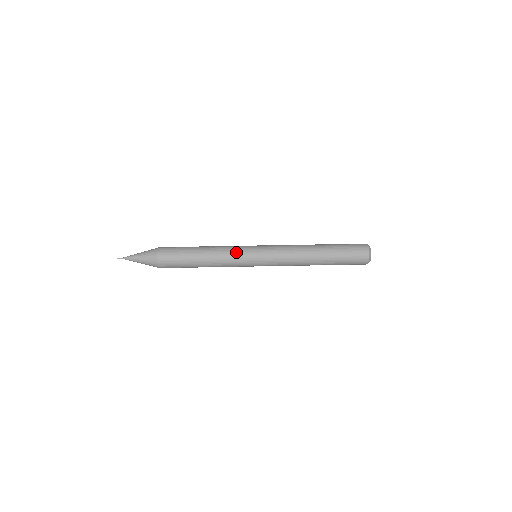
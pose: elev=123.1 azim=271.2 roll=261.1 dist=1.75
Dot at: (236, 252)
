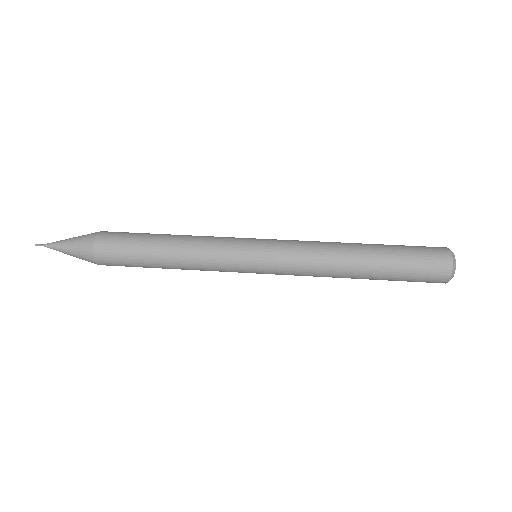
Dot at: (221, 255)
